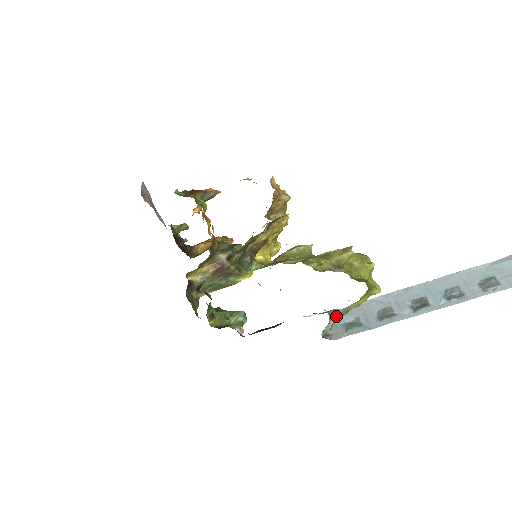
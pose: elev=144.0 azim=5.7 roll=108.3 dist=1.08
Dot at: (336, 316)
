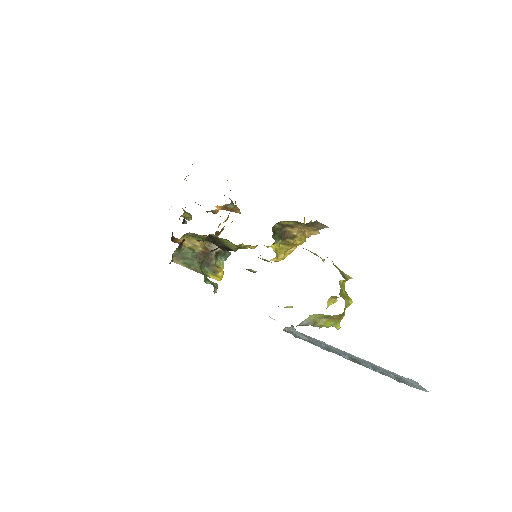
Dot at: (313, 314)
